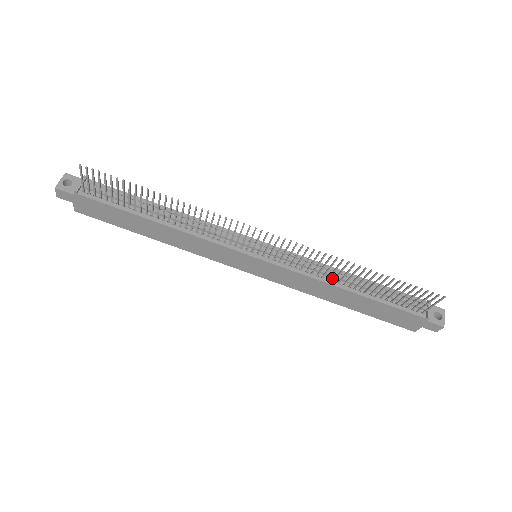
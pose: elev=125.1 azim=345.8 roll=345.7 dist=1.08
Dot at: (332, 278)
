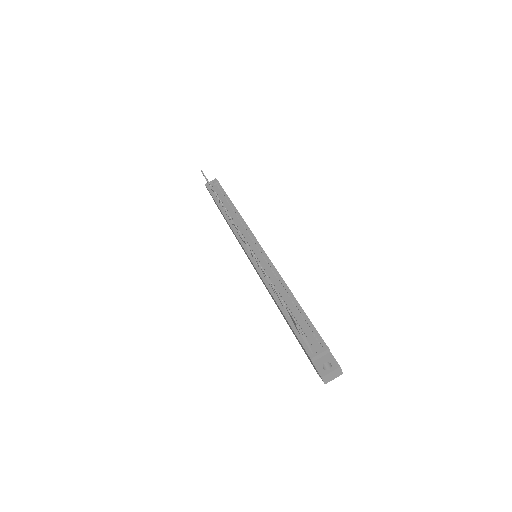
Dot at: (276, 289)
